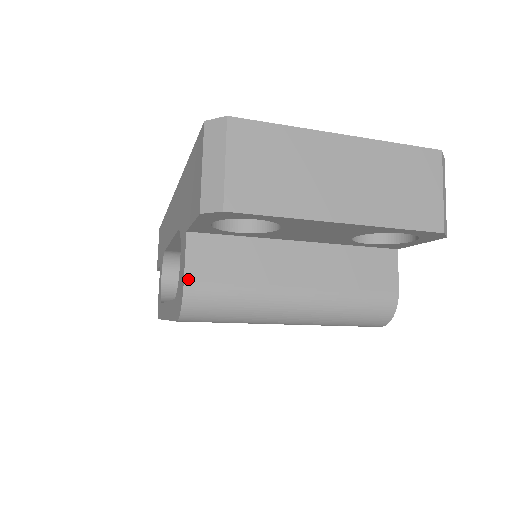
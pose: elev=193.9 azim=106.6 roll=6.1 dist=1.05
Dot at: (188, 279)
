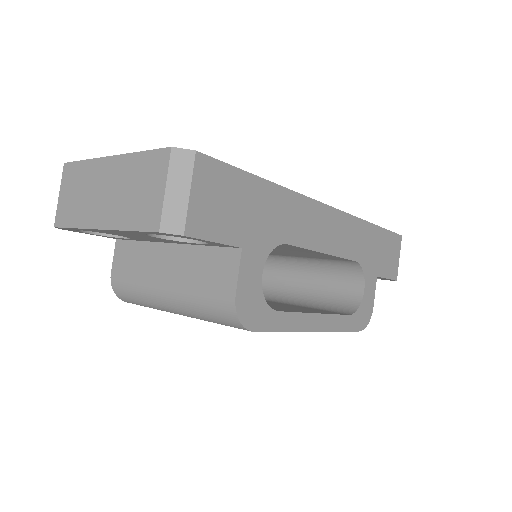
Dot at: (113, 272)
